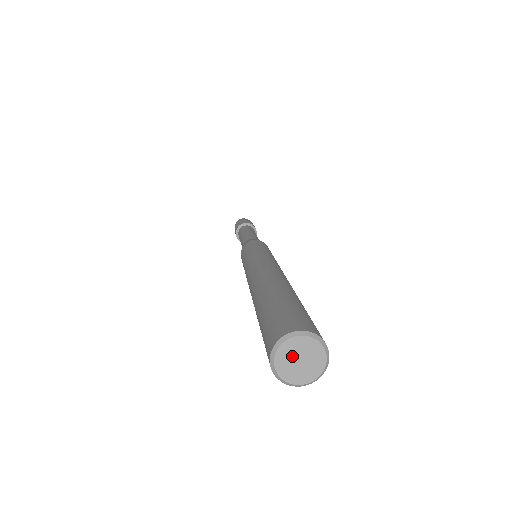
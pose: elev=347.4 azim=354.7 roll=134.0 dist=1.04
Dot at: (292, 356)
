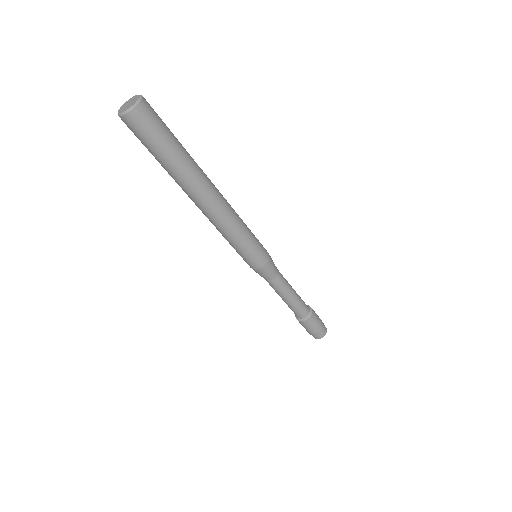
Dot at: (125, 107)
